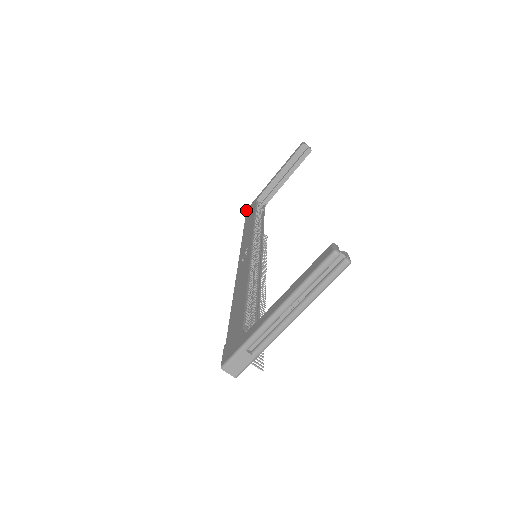
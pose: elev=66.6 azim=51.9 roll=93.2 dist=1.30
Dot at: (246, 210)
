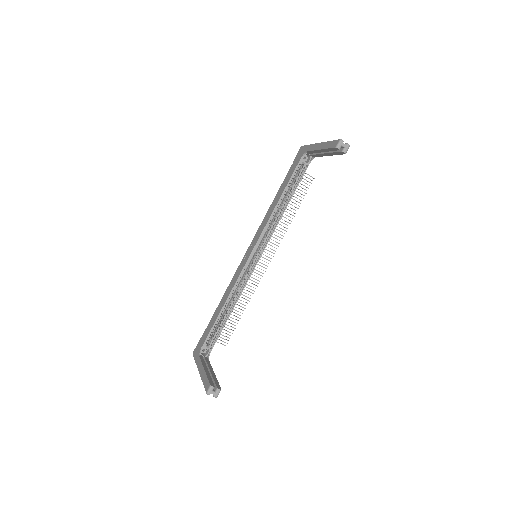
Dot at: (300, 148)
